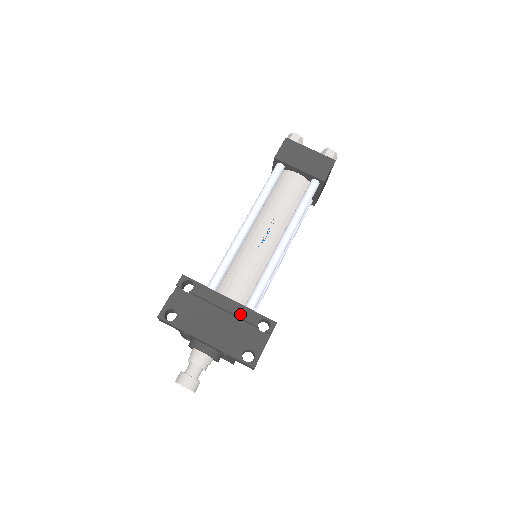
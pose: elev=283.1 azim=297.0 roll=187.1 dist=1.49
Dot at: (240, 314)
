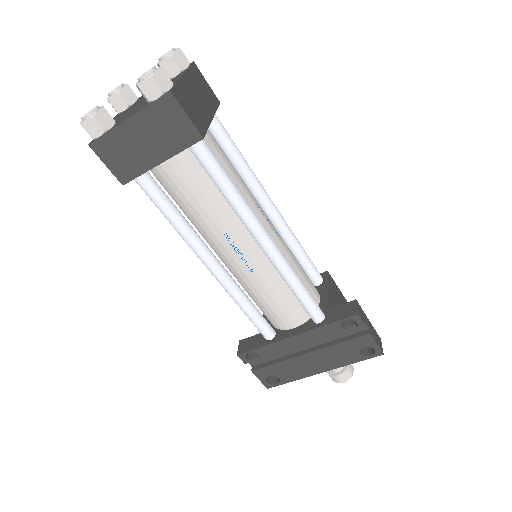
Dot at: (319, 337)
